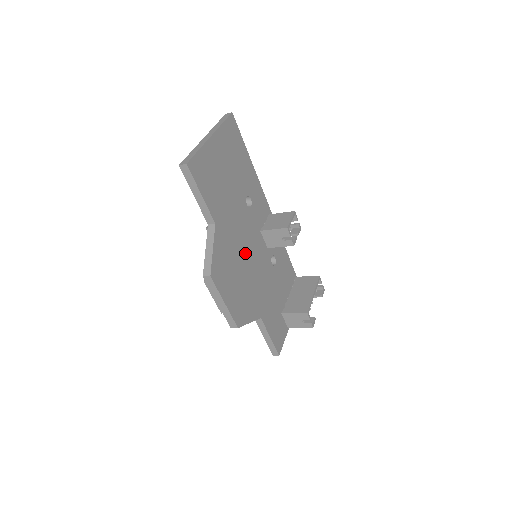
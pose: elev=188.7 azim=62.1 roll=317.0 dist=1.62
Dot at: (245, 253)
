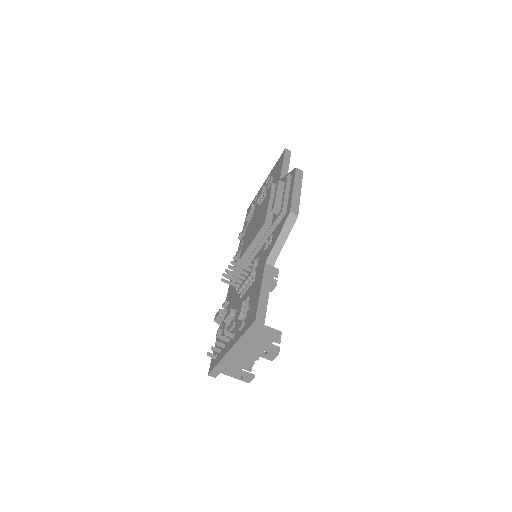
Dot at: occluded
